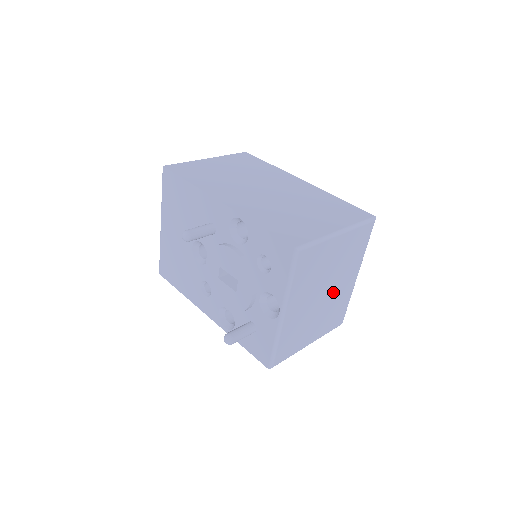
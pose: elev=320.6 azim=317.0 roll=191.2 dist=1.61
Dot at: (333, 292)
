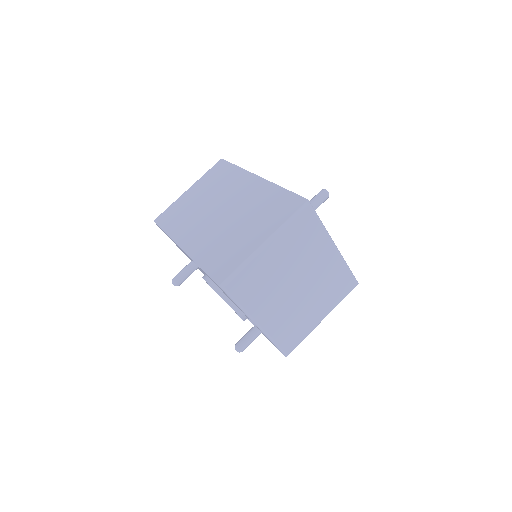
Dot at: (311, 277)
